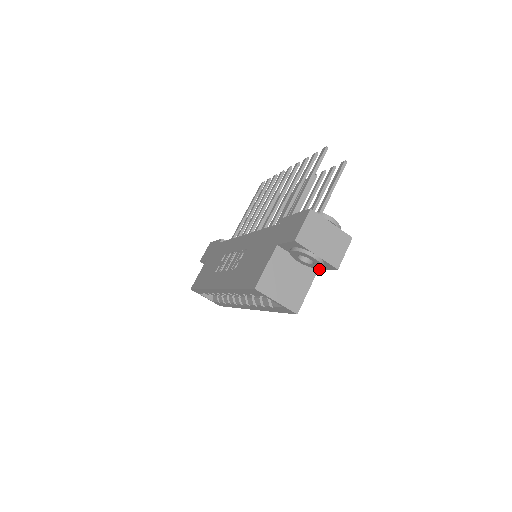
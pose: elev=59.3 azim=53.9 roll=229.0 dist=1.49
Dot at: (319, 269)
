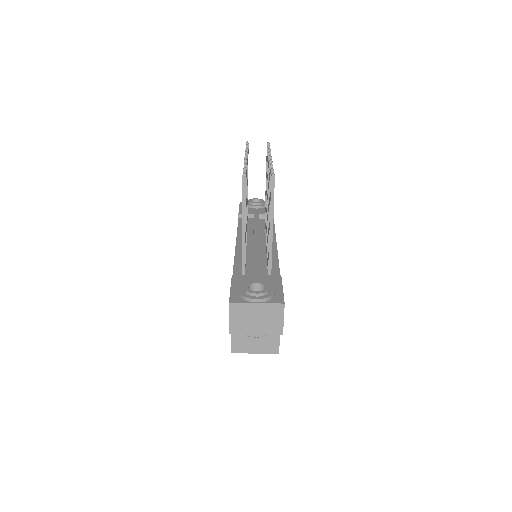
Dot at: occluded
